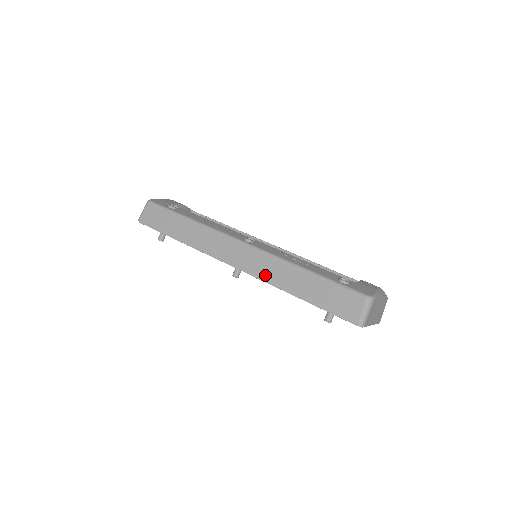
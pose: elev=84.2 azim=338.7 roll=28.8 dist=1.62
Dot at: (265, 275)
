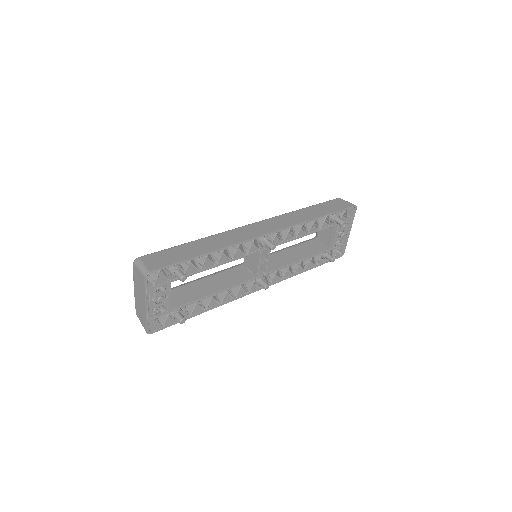
Dot at: (291, 222)
